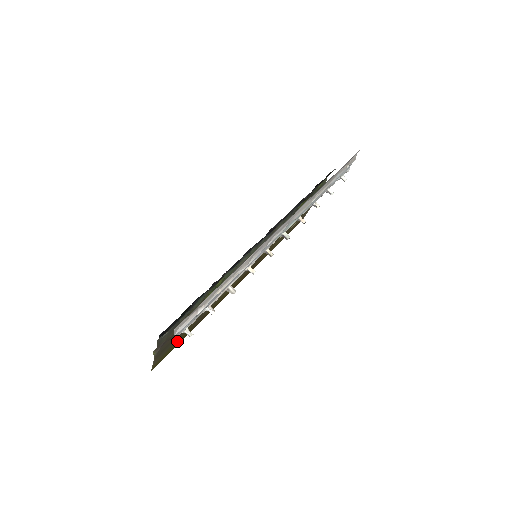
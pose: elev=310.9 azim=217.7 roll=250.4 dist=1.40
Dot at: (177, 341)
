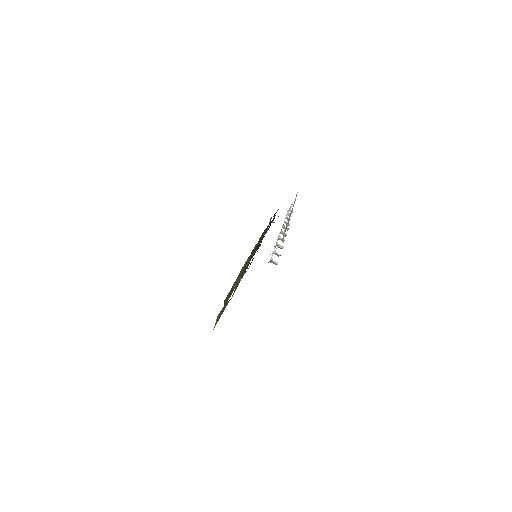
Dot at: occluded
